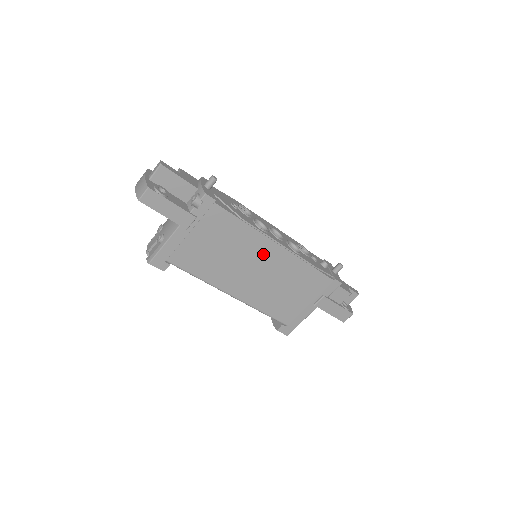
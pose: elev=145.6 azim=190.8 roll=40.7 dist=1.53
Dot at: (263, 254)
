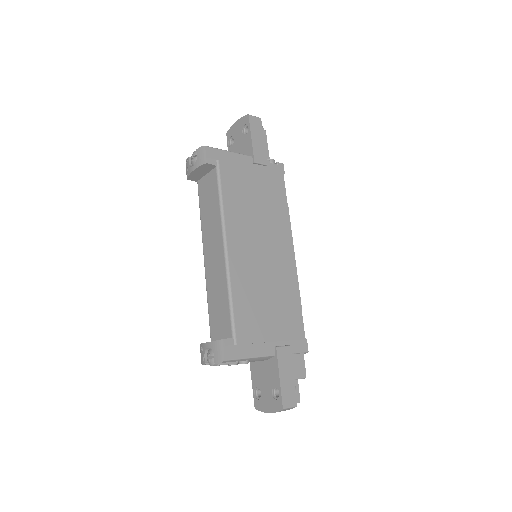
Dot at: (279, 244)
